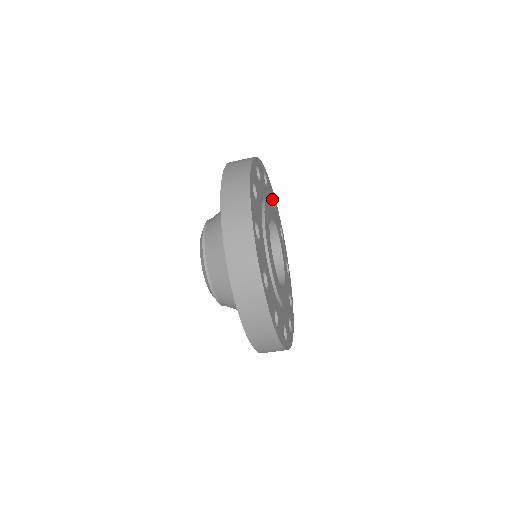
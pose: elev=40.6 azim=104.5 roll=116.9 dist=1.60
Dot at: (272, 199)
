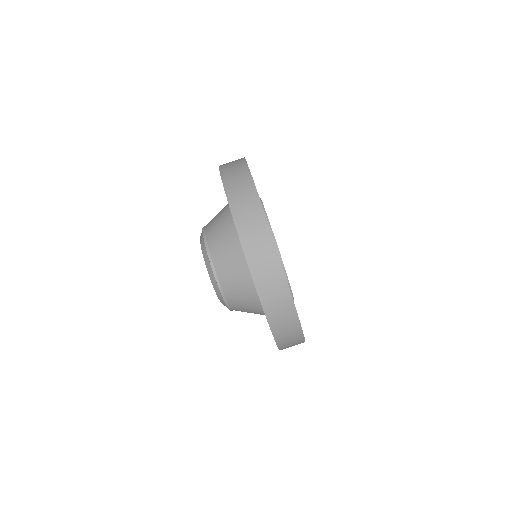
Dot at: occluded
